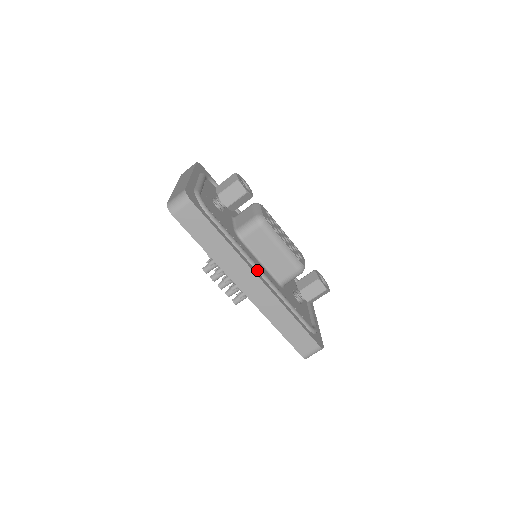
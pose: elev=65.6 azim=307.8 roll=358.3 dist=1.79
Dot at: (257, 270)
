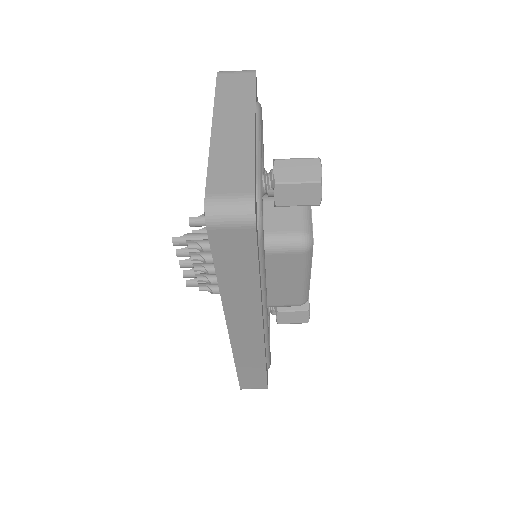
Dot at: (264, 313)
